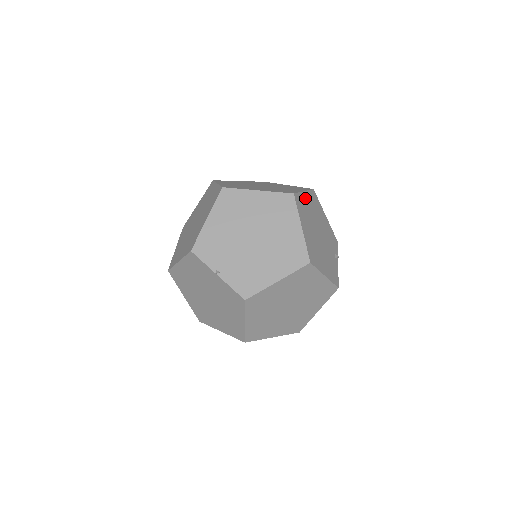
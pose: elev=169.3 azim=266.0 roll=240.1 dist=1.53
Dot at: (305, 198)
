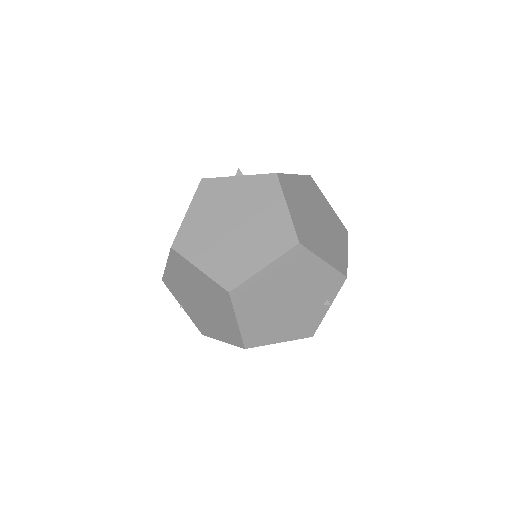
Dot at: (263, 276)
